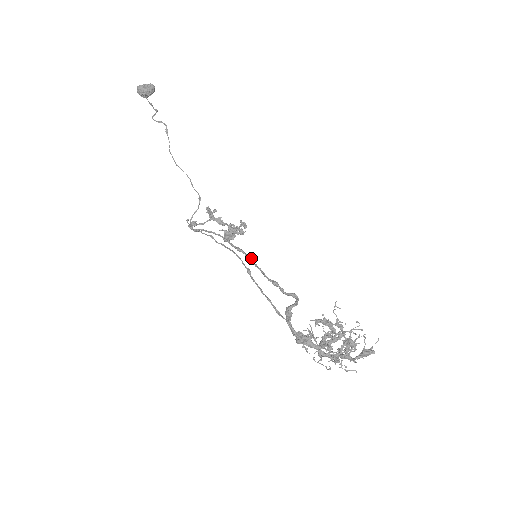
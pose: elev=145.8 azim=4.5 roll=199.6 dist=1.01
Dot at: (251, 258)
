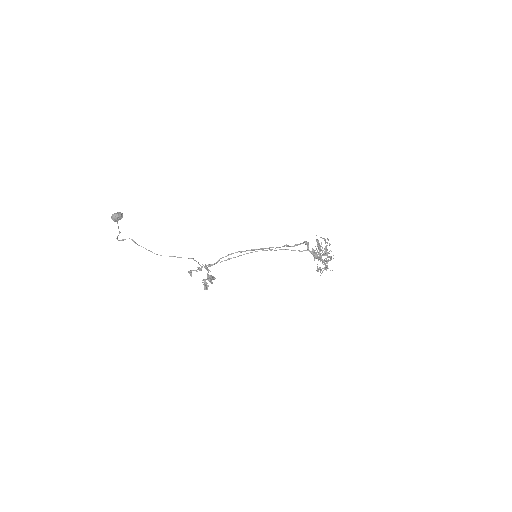
Dot at: (263, 248)
